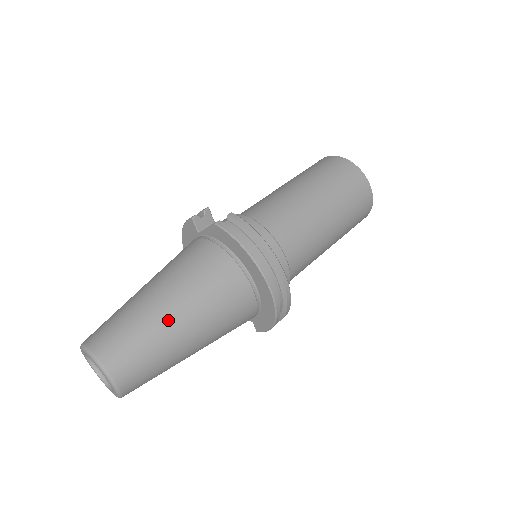
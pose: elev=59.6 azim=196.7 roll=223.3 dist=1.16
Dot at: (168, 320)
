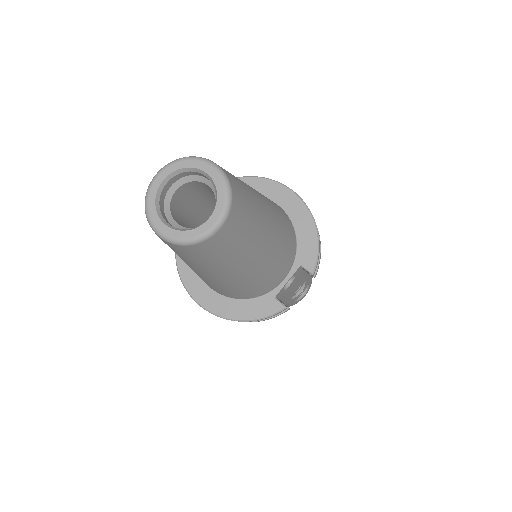
Dot at: occluded
